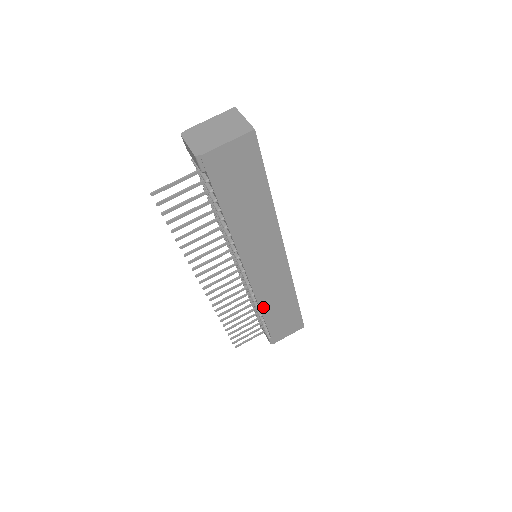
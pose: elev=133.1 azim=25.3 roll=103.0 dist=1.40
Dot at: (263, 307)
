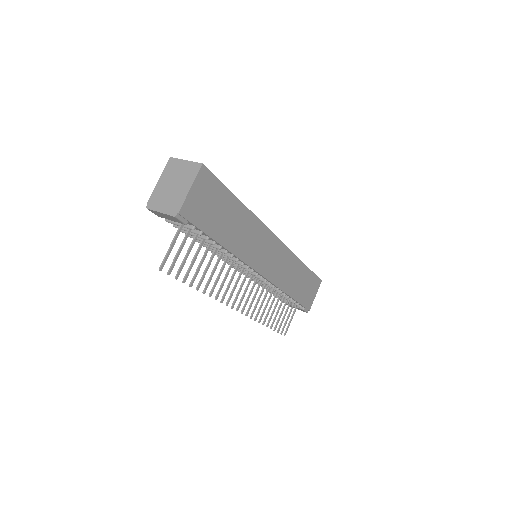
Dot at: (286, 290)
